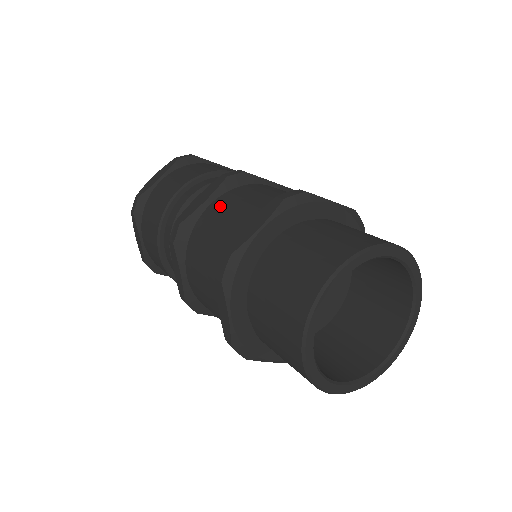
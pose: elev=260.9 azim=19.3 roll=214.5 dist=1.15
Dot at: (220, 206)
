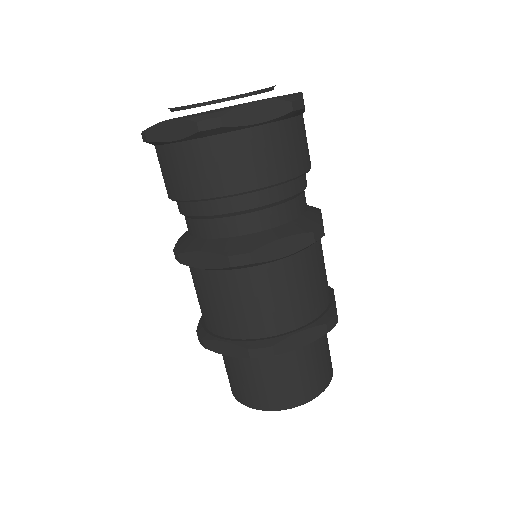
Dot at: (290, 273)
